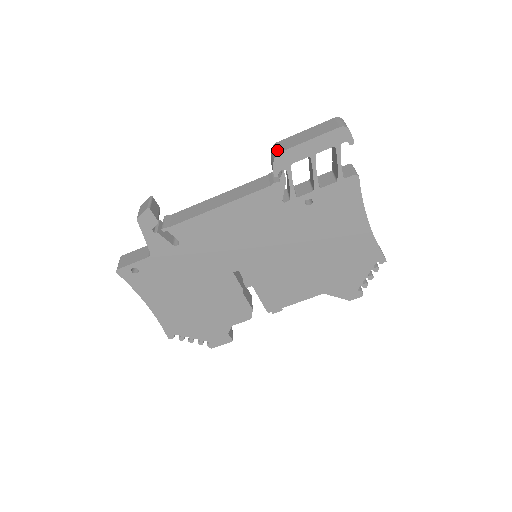
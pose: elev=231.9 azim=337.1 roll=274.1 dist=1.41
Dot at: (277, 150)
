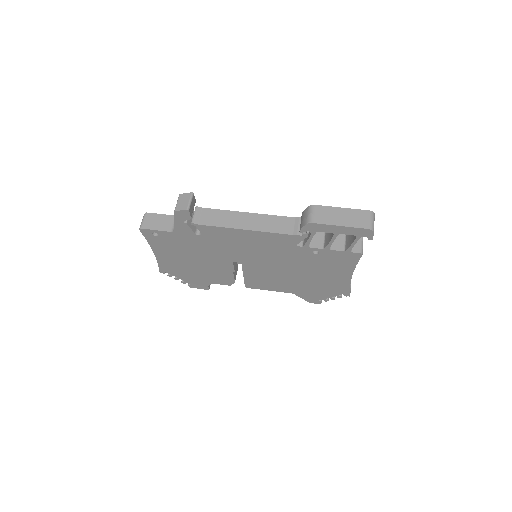
Dot at: (312, 218)
